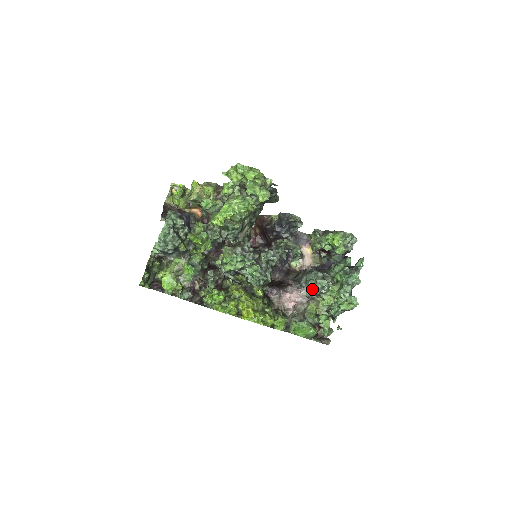
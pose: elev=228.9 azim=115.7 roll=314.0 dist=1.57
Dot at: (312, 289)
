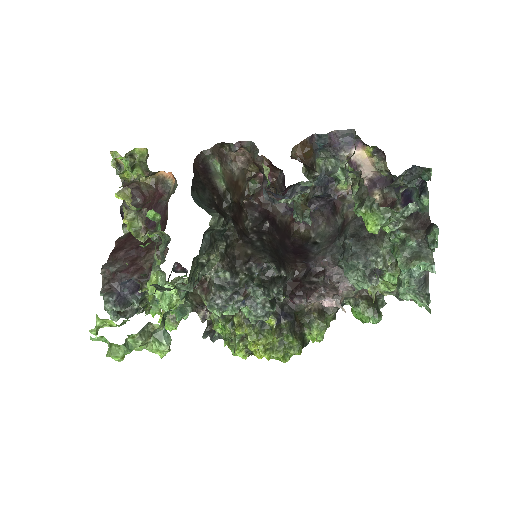
Dot at: (353, 286)
